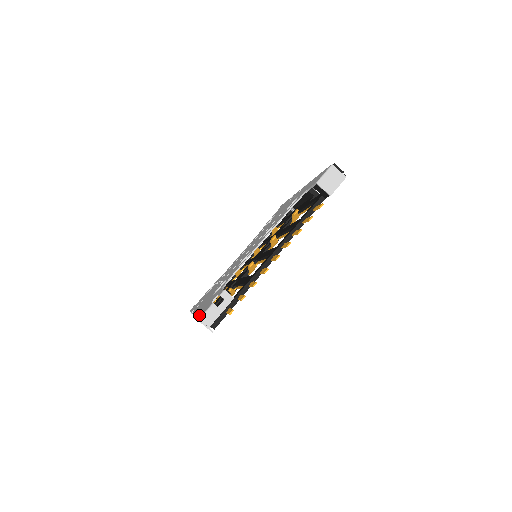
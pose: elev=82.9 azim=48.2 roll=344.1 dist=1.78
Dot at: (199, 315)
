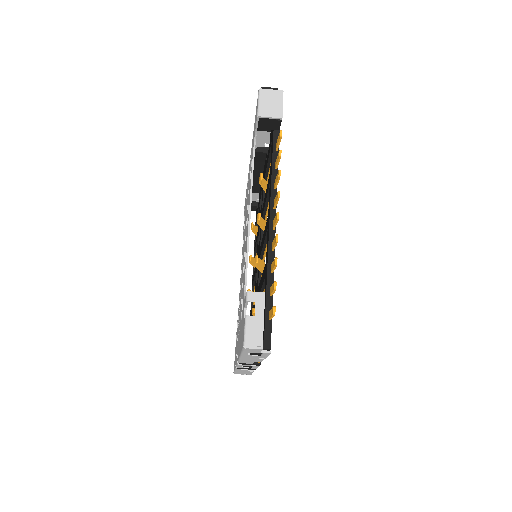
Dot at: occluded
